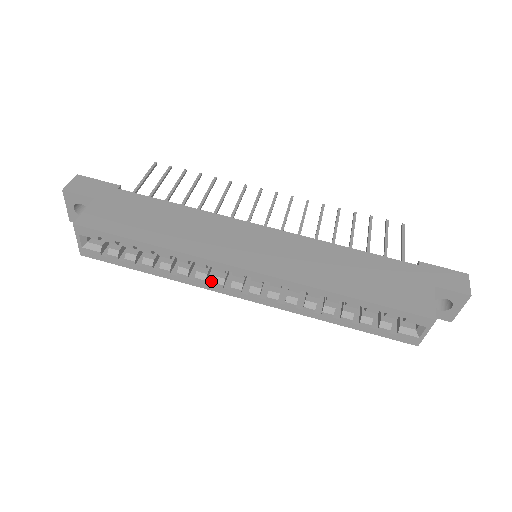
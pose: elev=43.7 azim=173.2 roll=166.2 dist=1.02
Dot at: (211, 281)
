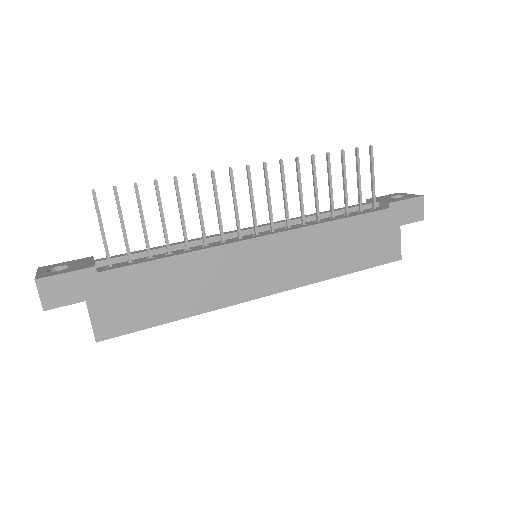
Dot at: occluded
